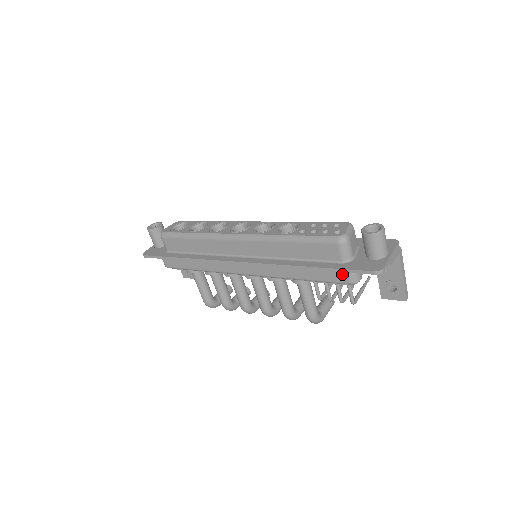
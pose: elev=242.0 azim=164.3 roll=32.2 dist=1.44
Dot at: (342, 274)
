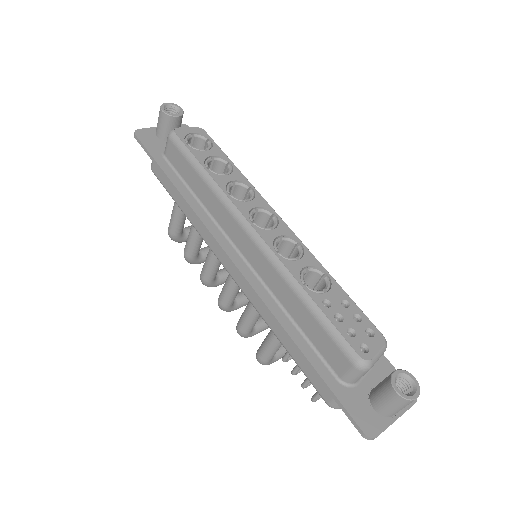
Dot at: occluded
